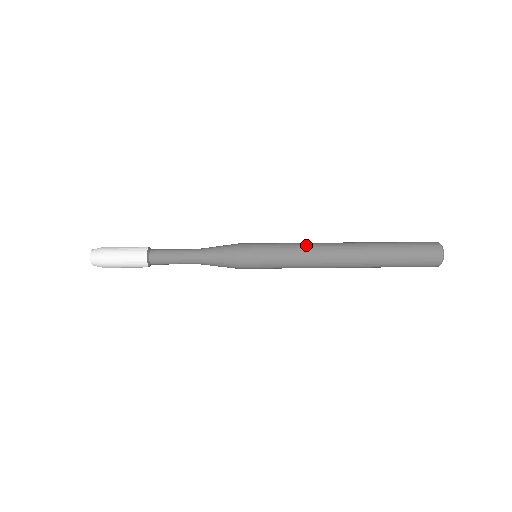
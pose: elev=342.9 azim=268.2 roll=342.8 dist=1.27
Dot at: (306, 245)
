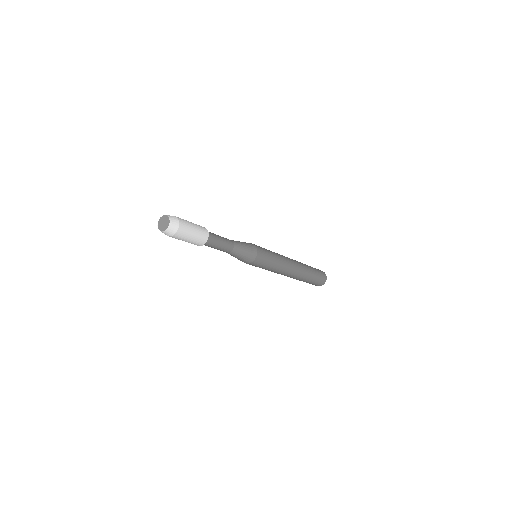
Dot at: occluded
